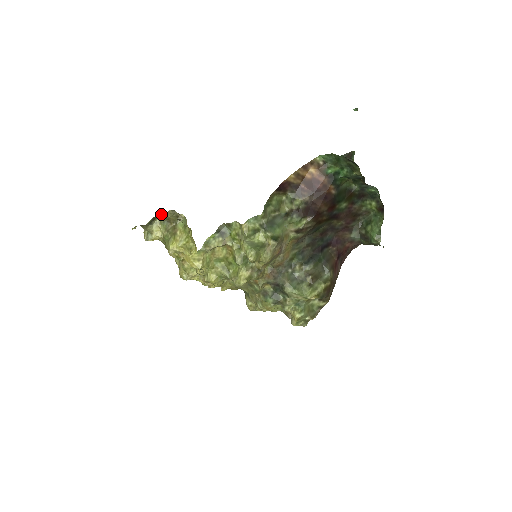
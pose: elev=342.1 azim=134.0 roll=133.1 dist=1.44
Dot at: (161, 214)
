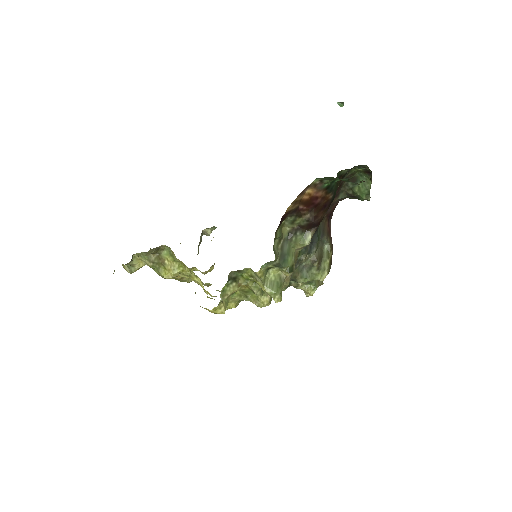
Dot at: (140, 254)
